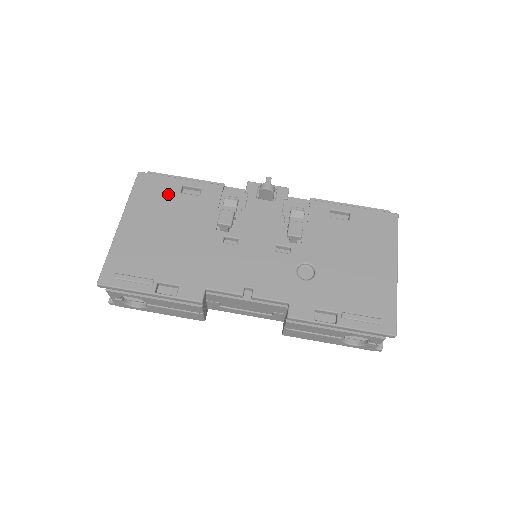
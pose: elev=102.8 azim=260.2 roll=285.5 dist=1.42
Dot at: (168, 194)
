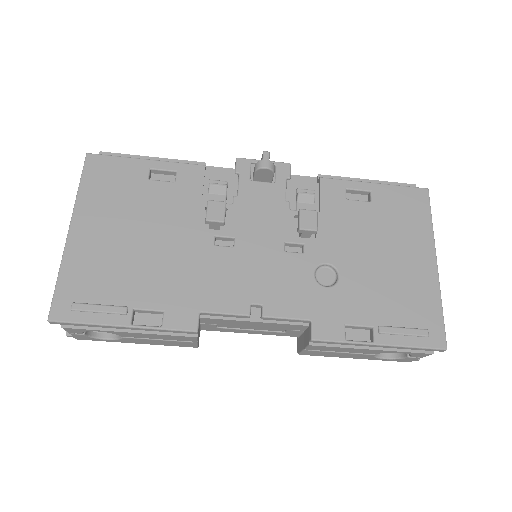
Dot at: (132, 183)
